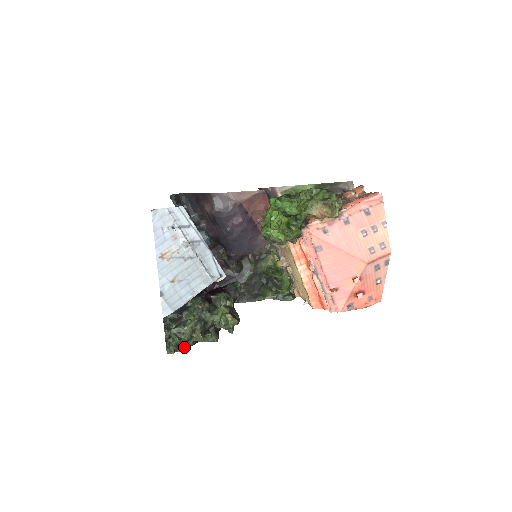
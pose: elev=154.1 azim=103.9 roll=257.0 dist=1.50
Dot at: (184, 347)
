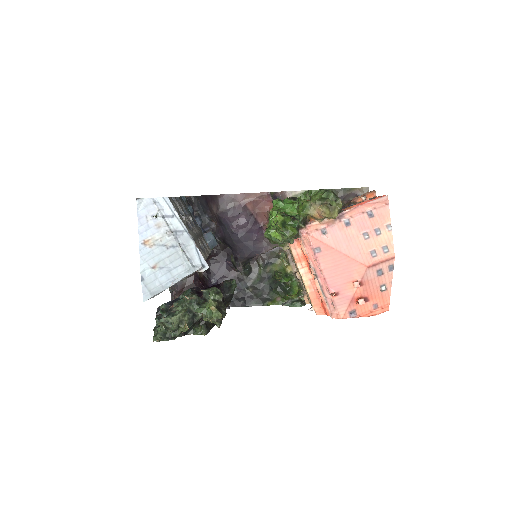
Dot at: (171, 337)
